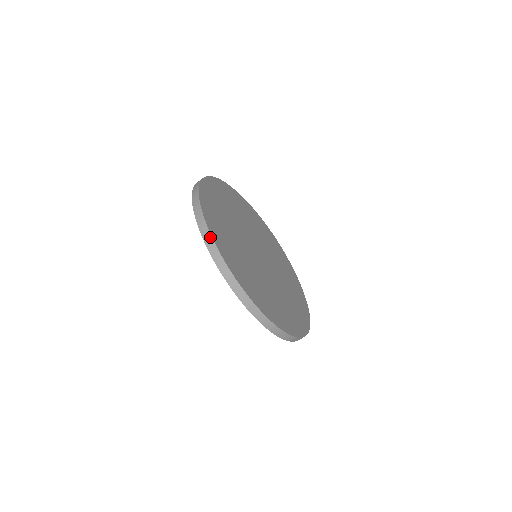
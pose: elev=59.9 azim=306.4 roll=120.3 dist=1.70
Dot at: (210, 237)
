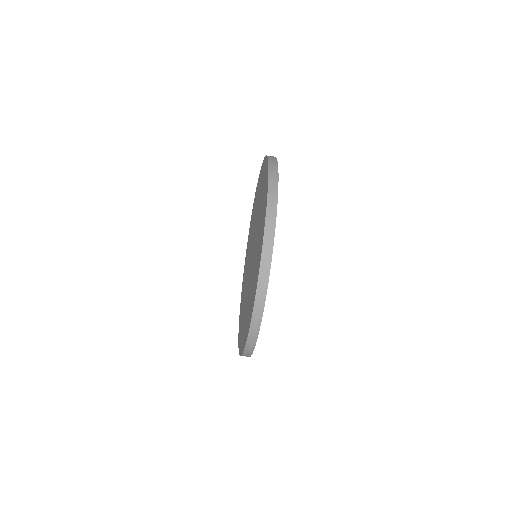
Dot at: (271, 248)
